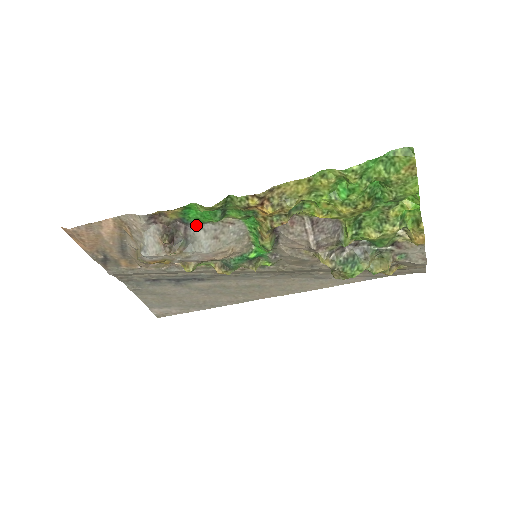
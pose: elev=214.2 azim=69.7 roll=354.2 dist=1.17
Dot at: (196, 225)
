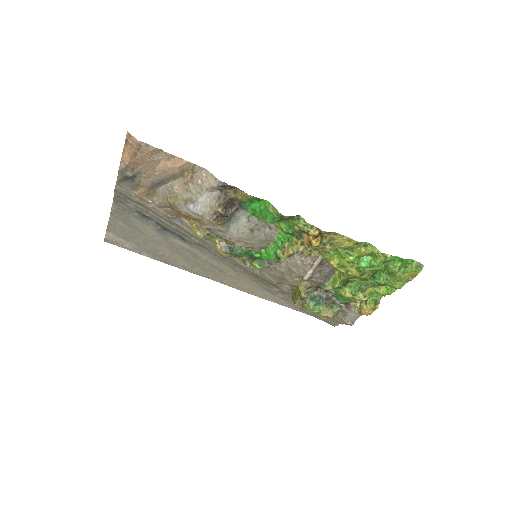
Dot at: (247, 212)
